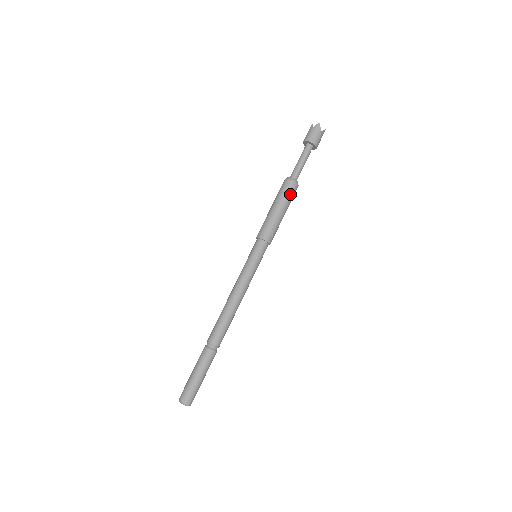
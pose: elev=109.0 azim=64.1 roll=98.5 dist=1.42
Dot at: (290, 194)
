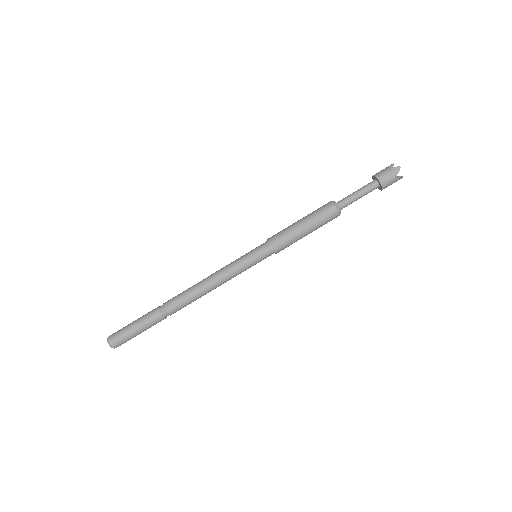
Dot at: (325, 219)
